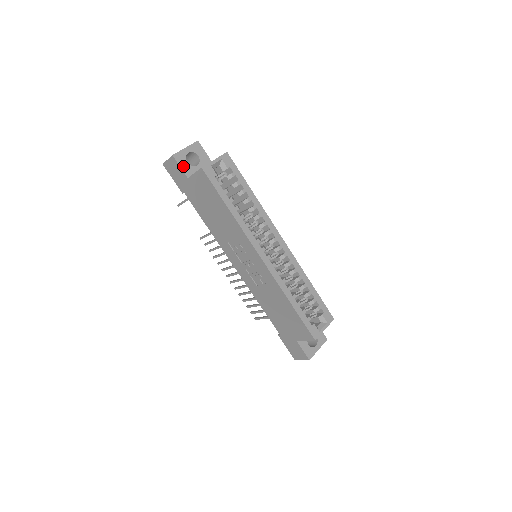
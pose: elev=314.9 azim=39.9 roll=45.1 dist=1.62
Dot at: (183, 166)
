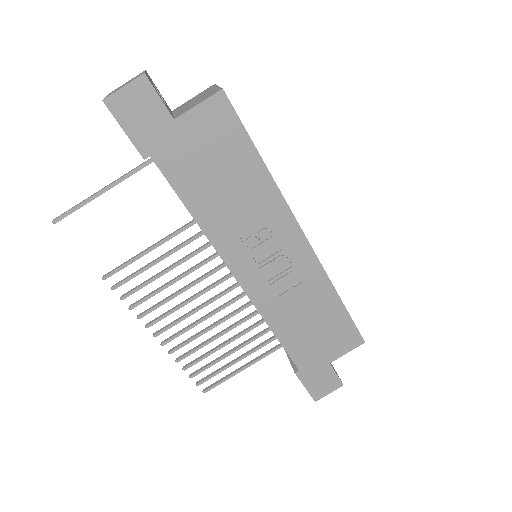
Dot at: (160, 98)
